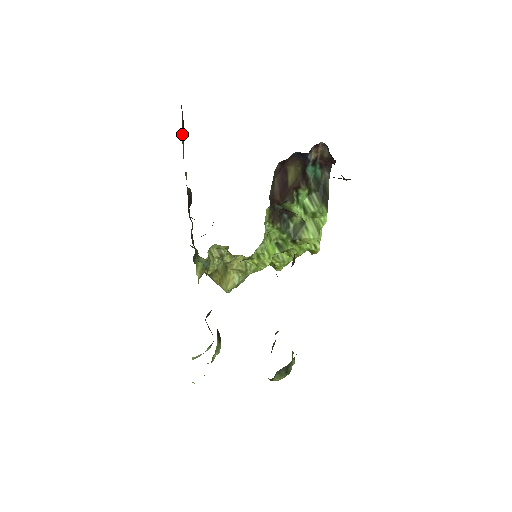
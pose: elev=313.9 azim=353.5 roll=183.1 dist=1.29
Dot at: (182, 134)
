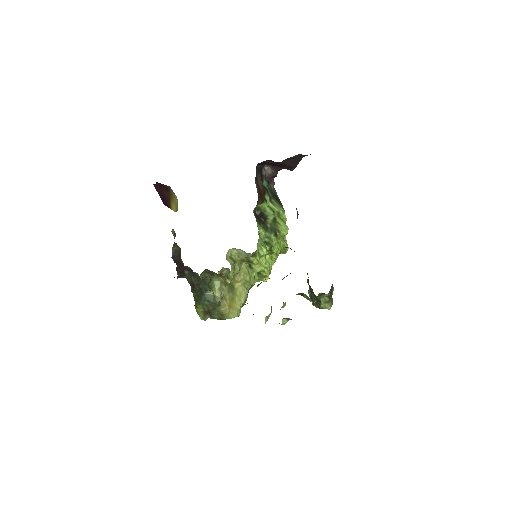
Dot at: (168, 194)
